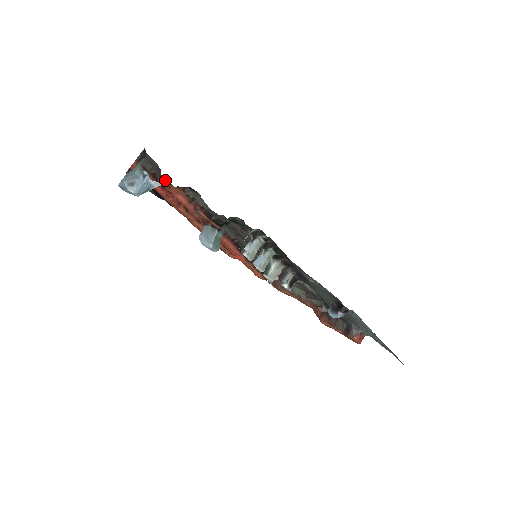
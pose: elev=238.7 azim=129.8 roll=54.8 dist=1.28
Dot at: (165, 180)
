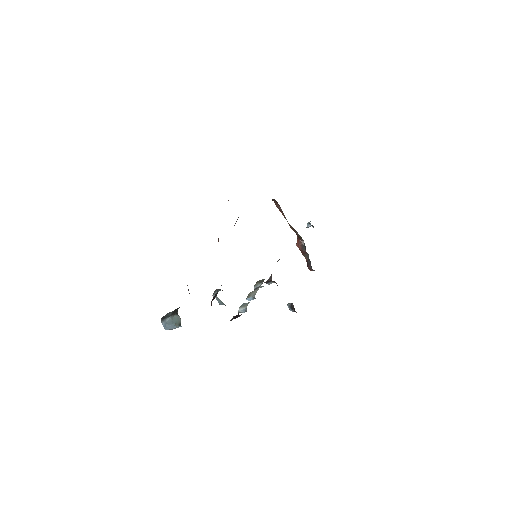
Dot at: occluded
